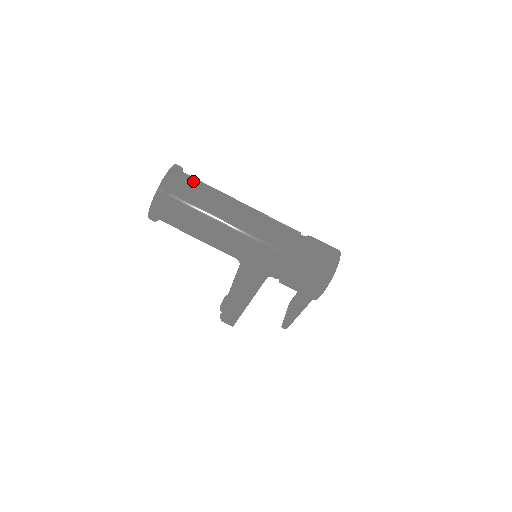
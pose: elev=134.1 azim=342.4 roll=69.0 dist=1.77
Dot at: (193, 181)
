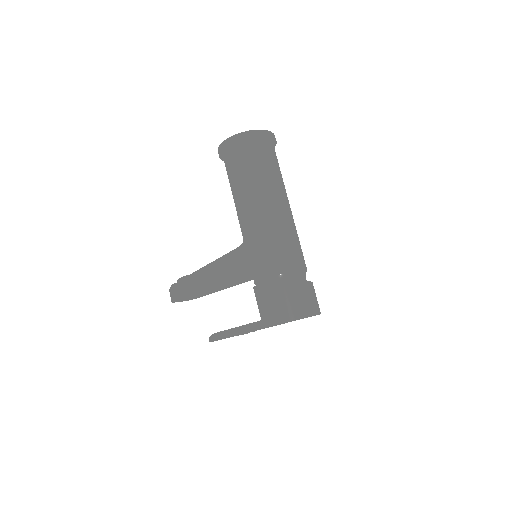
Dot at: (276, 156)
